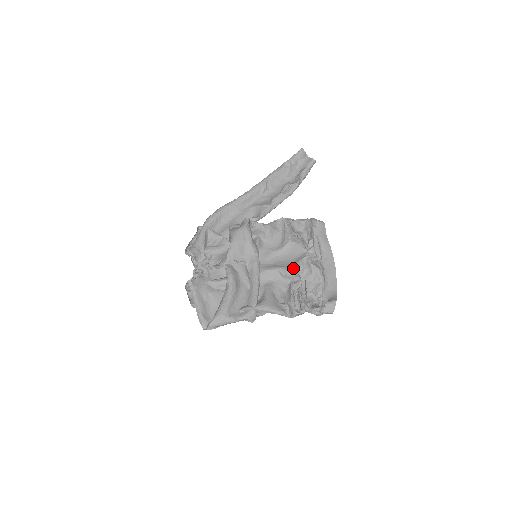
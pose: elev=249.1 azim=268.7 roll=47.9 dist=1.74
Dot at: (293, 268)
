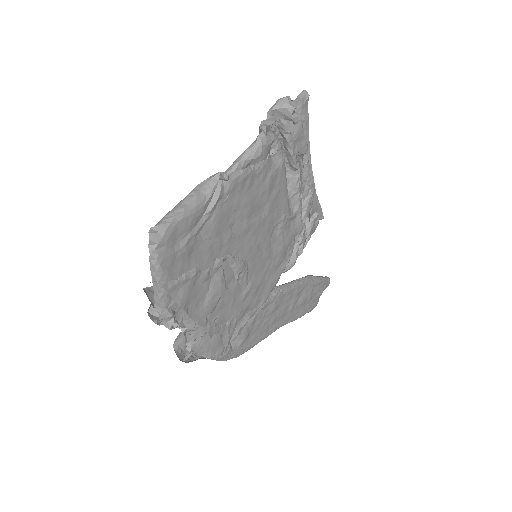
Dot at: occluded
